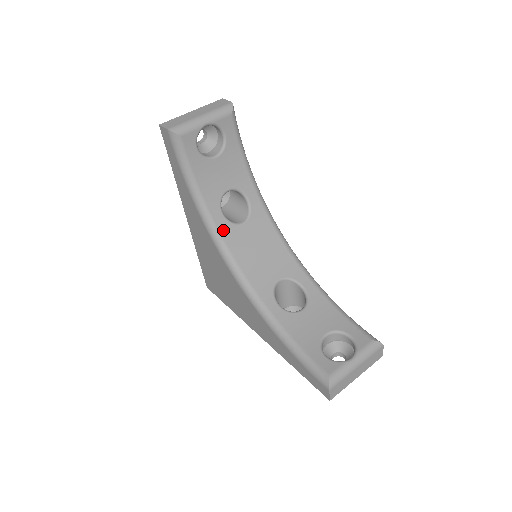
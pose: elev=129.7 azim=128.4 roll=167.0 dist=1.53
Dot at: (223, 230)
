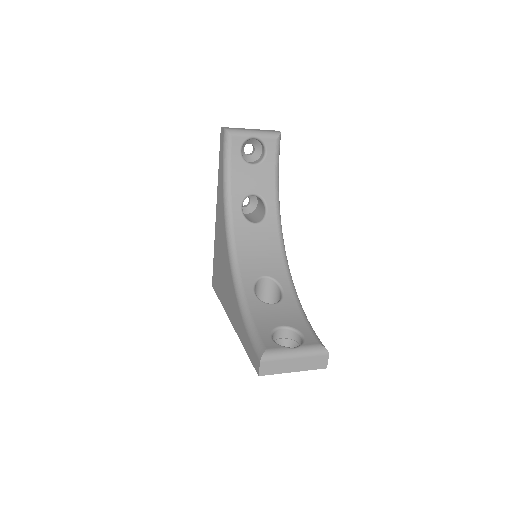
Dot at: (236, 220)
